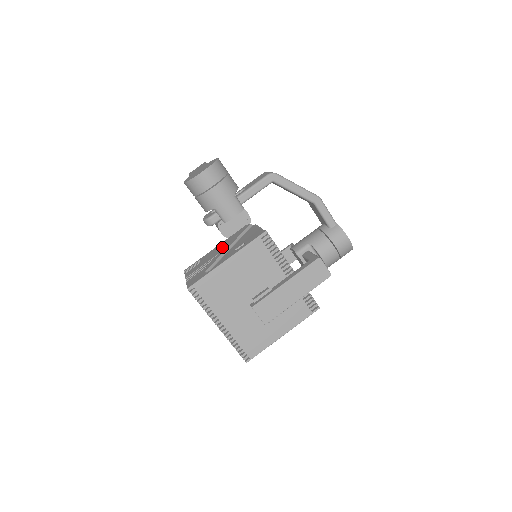
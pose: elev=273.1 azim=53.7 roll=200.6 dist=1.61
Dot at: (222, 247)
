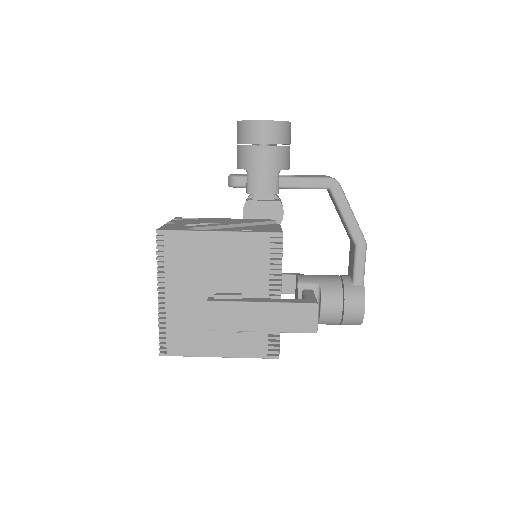
Dot at: (229, 221)
